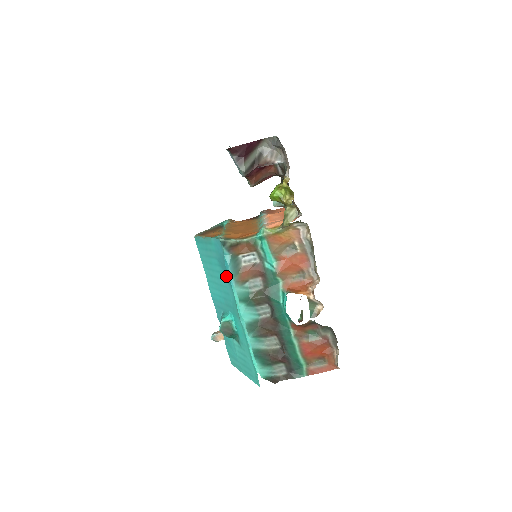
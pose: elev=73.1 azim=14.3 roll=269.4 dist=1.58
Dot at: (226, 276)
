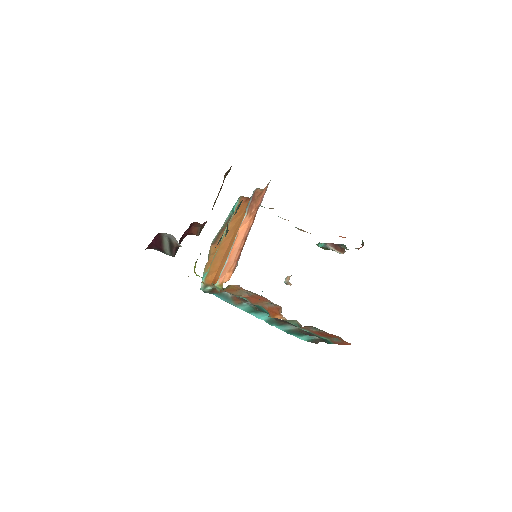
Dot at: occluded
